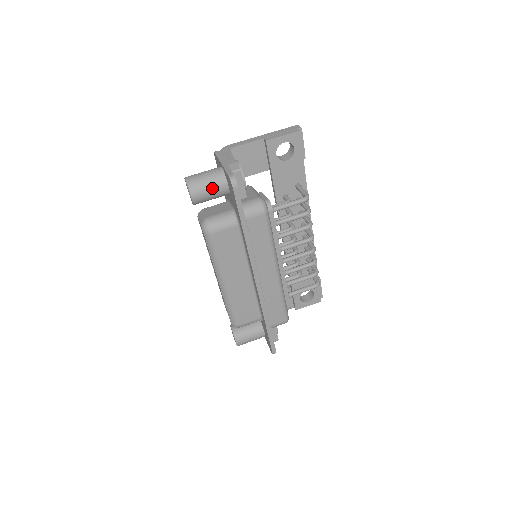
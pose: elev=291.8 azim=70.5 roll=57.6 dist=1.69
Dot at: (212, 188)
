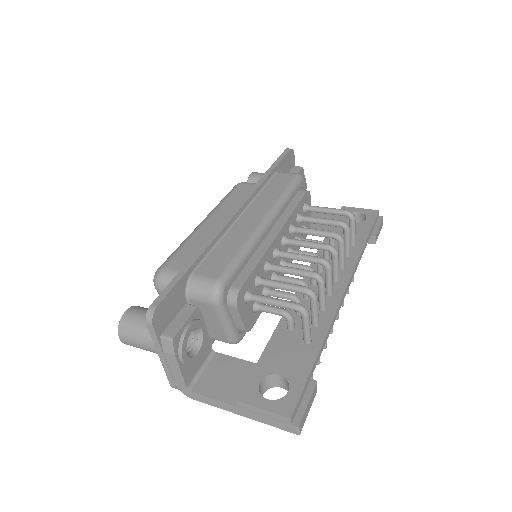
Dot at: occluded
